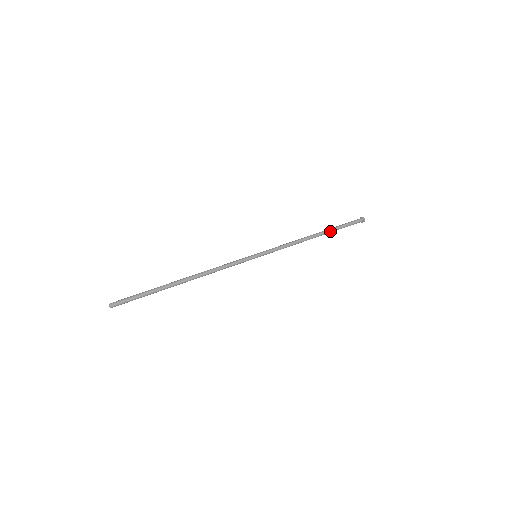
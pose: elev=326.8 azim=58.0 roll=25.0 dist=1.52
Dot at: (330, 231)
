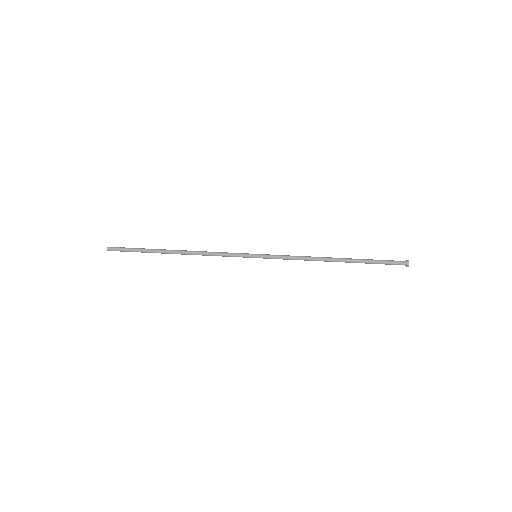
Dot at: (355, 261)
